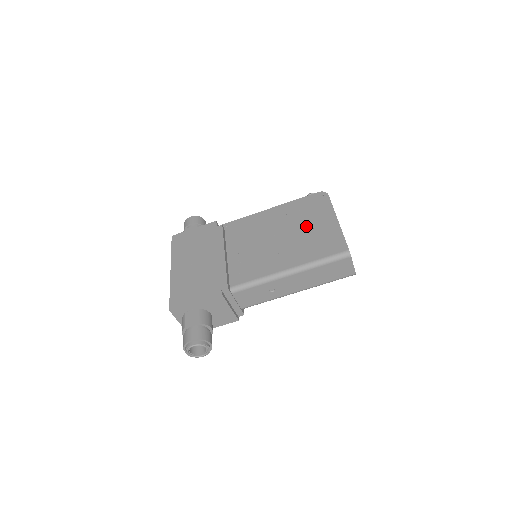
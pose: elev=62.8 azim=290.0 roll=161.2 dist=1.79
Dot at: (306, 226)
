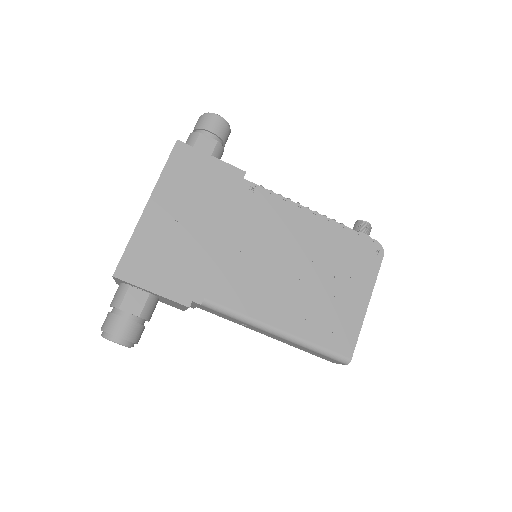
Dot at: (334, 283)
